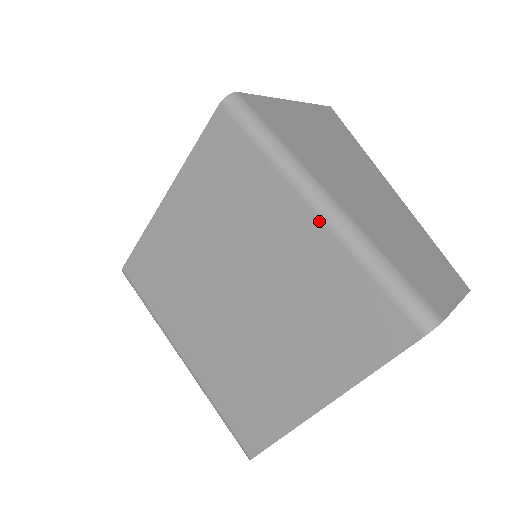
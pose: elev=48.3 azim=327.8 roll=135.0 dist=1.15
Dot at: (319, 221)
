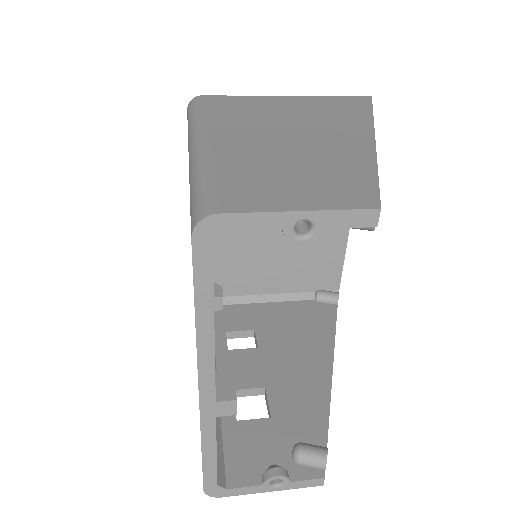
Dot at: occluded
